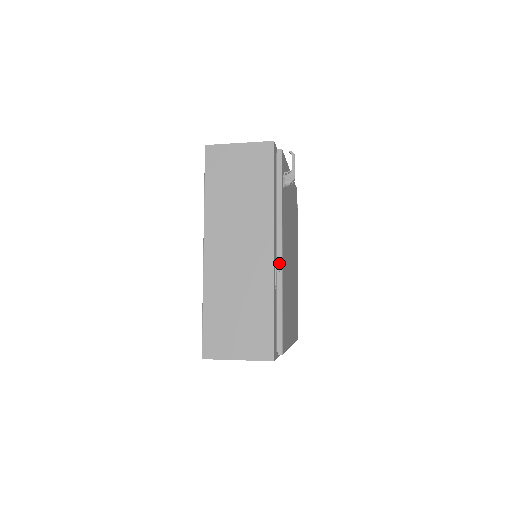
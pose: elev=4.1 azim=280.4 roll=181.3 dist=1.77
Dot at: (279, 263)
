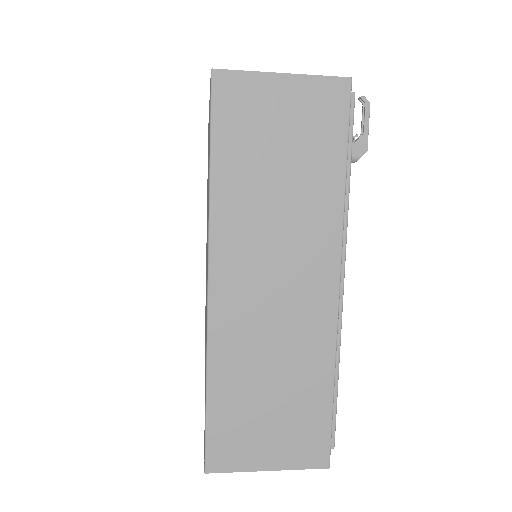
Dot at: occluded
